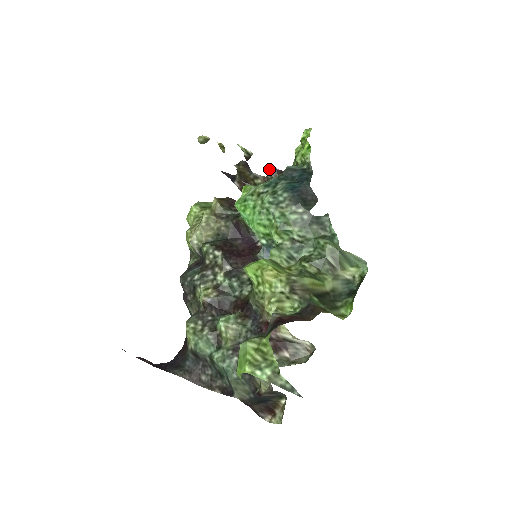
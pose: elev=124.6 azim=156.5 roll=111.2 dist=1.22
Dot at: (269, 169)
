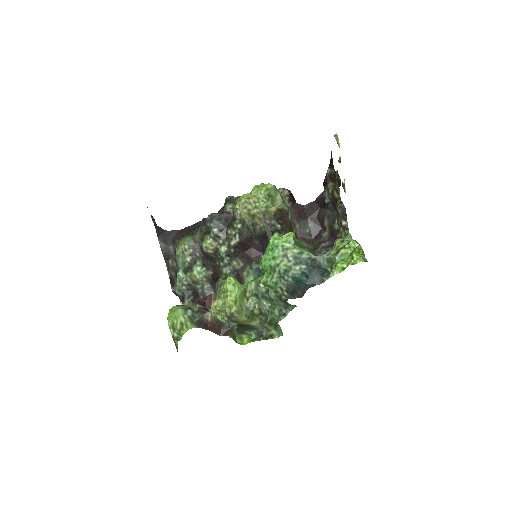
Dot at: (343, 207)
